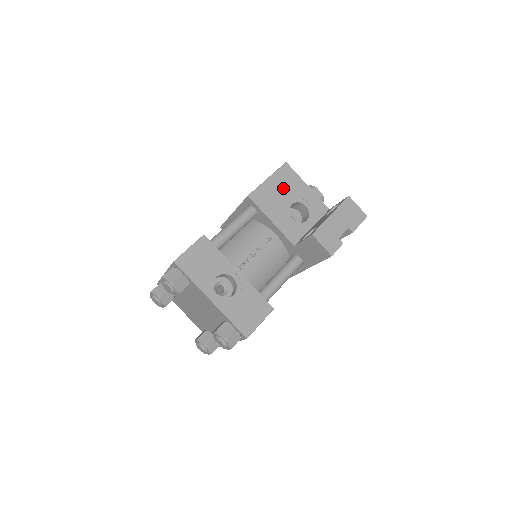
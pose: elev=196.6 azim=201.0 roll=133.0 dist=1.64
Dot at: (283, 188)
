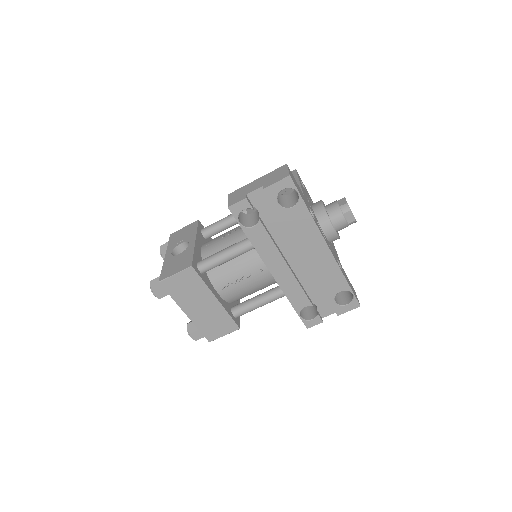
Dot at: occluded
